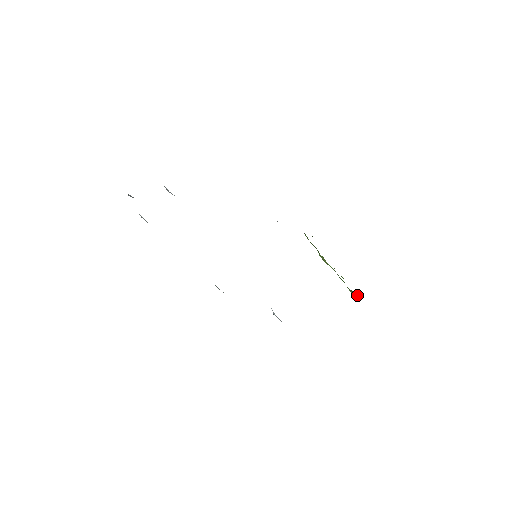
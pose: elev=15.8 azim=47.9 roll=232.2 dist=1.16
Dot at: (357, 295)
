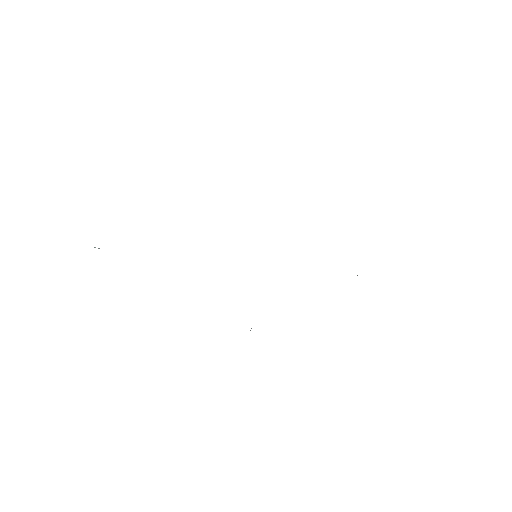
Dot at: occluded
